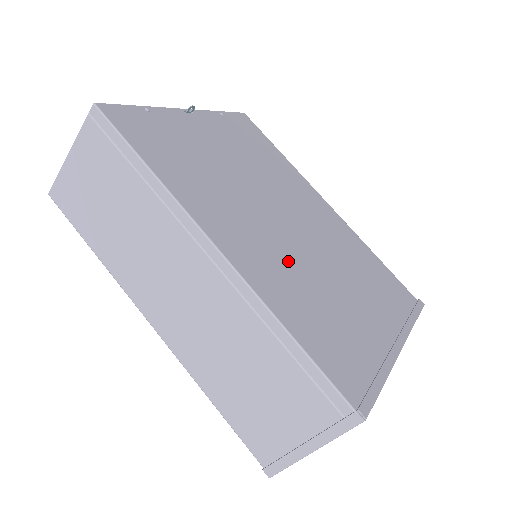
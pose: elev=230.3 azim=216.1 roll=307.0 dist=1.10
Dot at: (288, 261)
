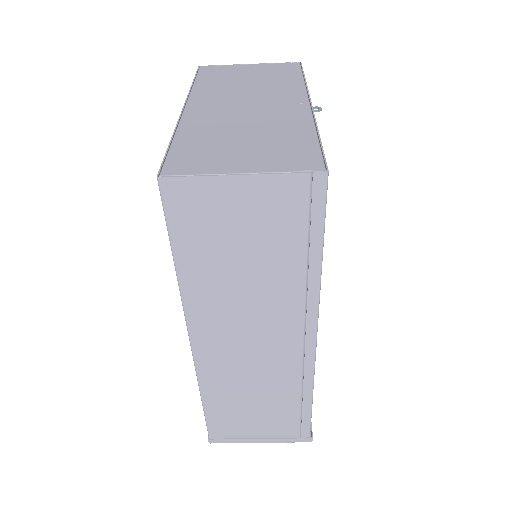
Dot at: occluded
